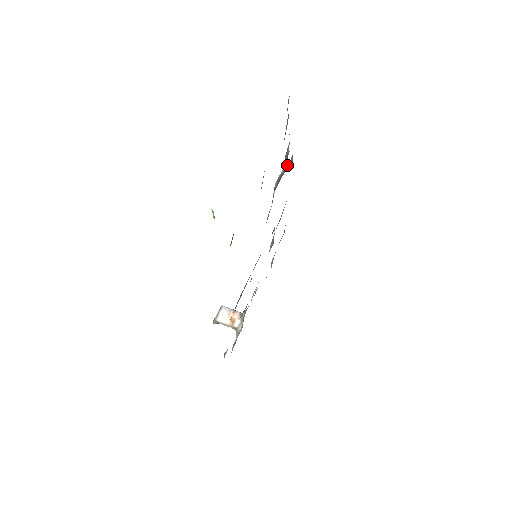
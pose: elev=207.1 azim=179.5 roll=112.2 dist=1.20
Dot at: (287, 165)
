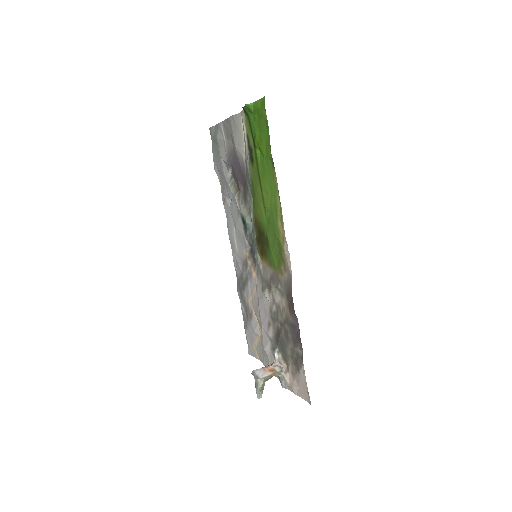
Dot at: (234, 183)
